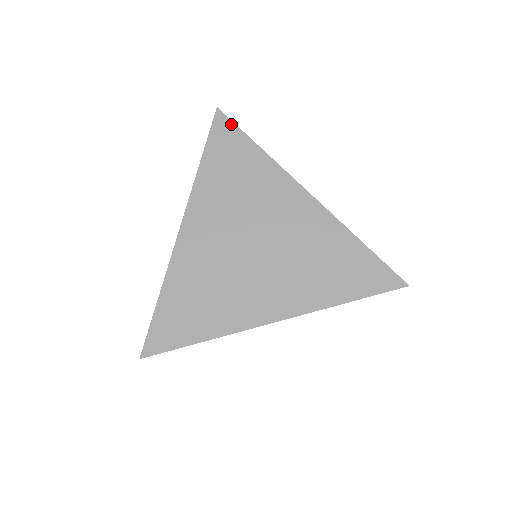
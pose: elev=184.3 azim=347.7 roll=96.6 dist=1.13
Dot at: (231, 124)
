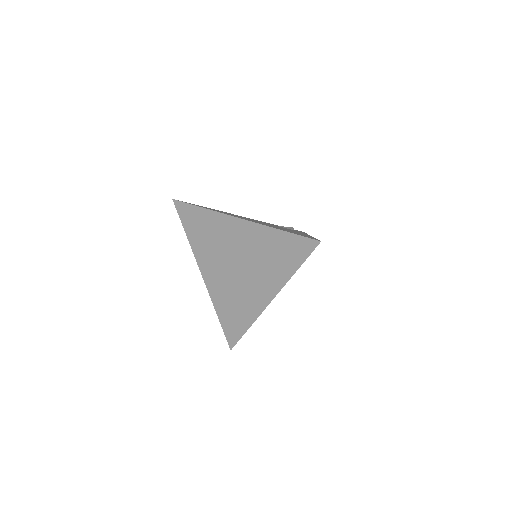
Dot at: (183, 204)
